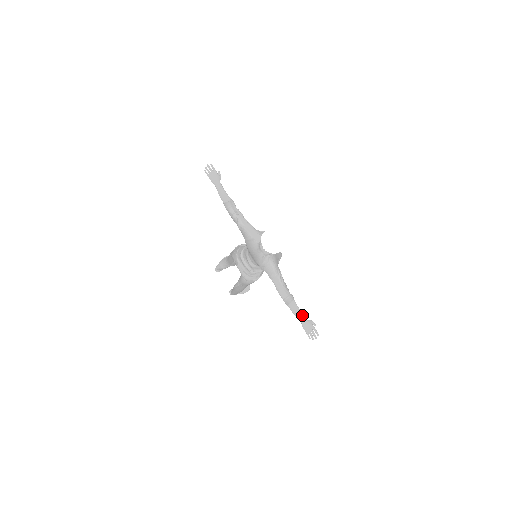
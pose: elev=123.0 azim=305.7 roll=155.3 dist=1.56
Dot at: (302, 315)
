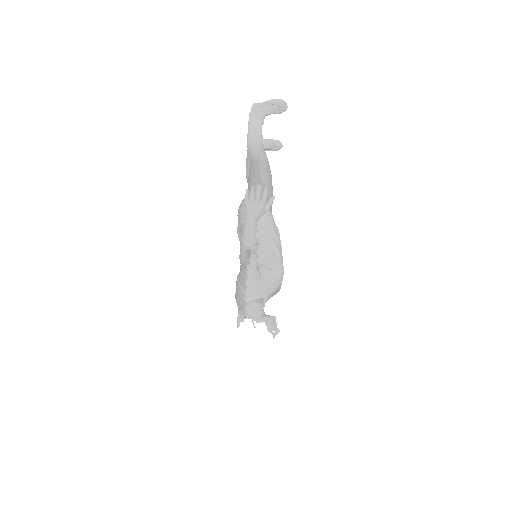
Dot at: occluded
